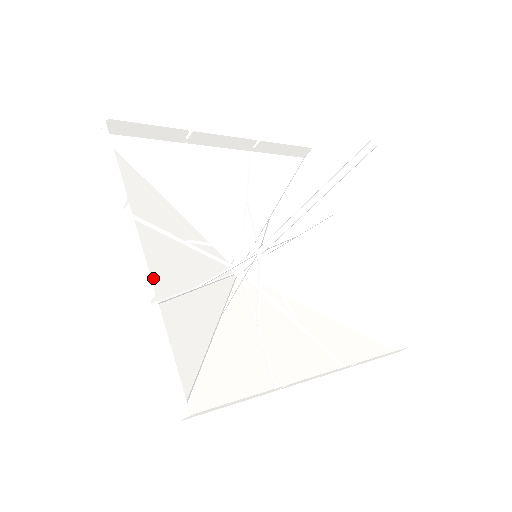
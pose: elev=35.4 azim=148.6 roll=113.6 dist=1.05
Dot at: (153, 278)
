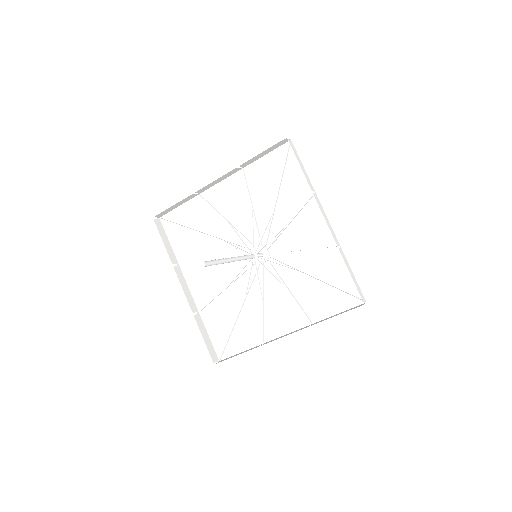
Dot at: (200, 294)
